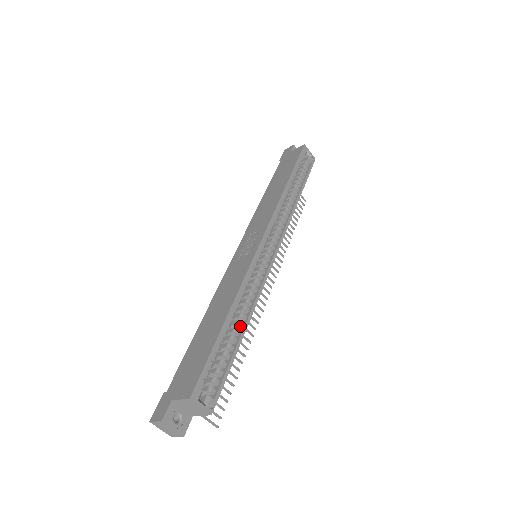
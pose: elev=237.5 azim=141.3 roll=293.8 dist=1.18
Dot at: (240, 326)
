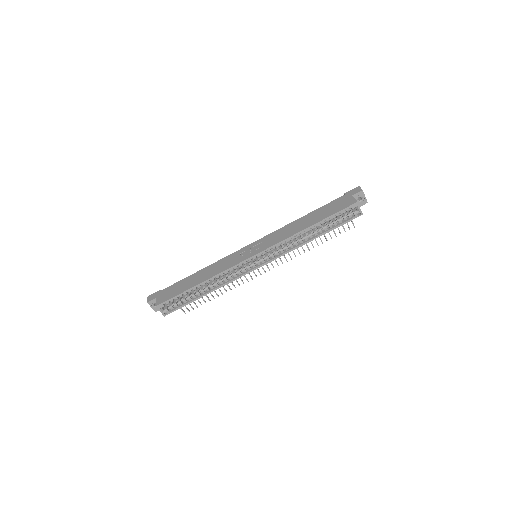
Dot at: (207, 290)
